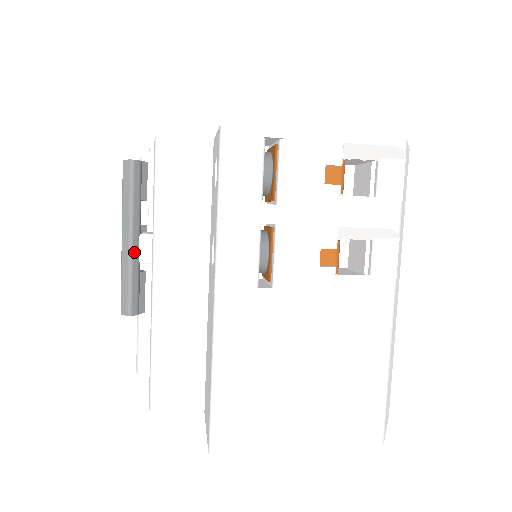
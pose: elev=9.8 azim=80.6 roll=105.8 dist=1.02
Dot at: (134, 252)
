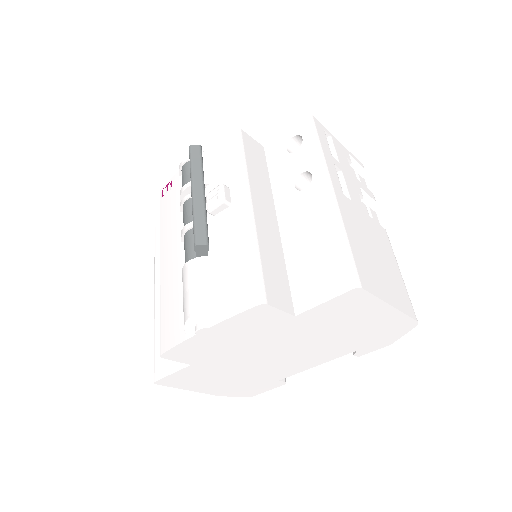
Dot at: (205, 202)
